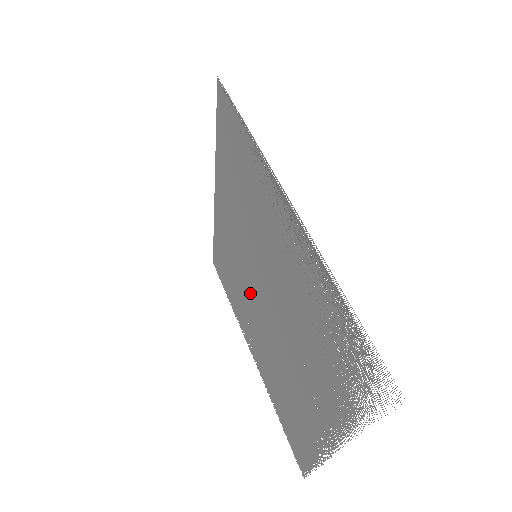
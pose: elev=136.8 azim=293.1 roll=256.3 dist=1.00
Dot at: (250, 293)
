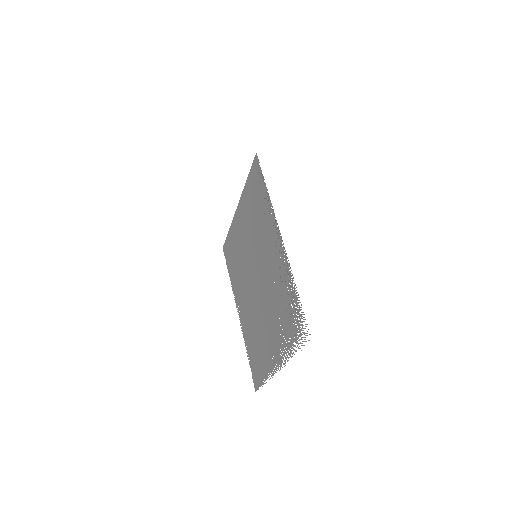
Dot at: (247, 276)
